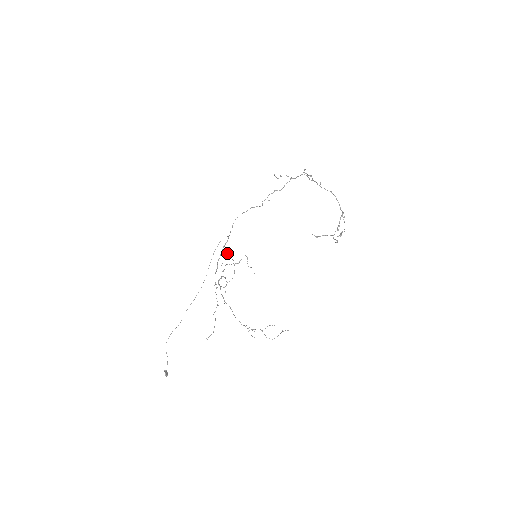
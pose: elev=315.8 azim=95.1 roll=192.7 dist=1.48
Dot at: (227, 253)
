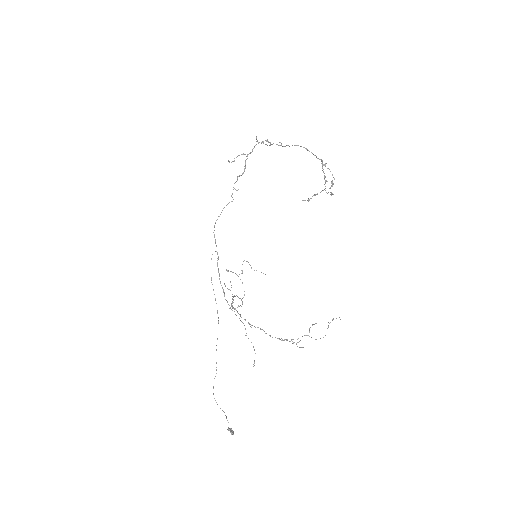
Dot at: occluded
